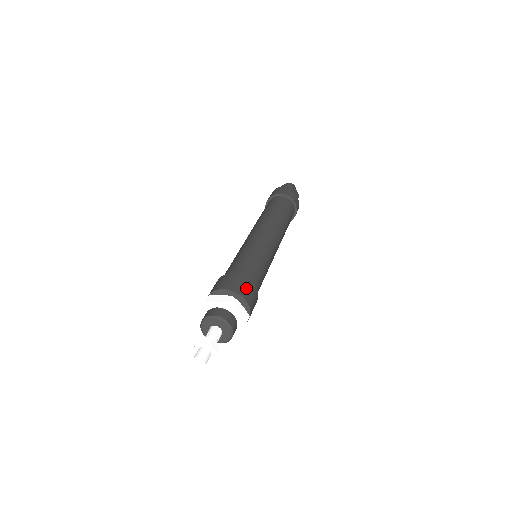
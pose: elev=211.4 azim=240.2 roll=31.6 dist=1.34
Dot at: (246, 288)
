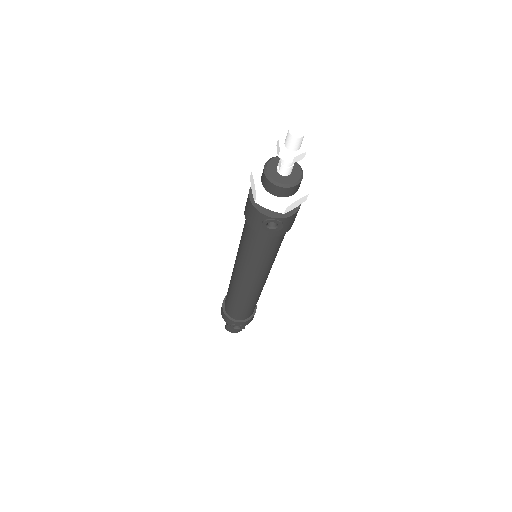
Dot at: occluded
